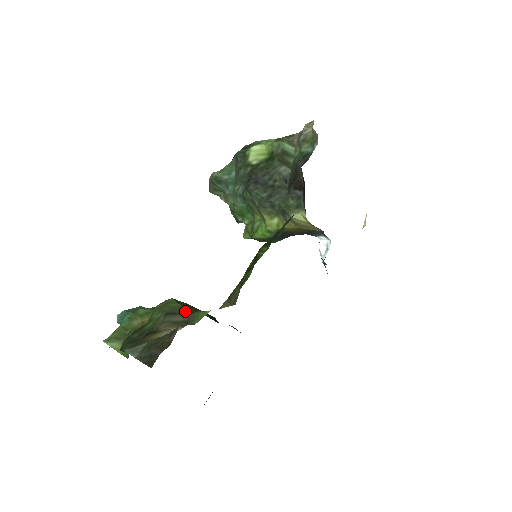
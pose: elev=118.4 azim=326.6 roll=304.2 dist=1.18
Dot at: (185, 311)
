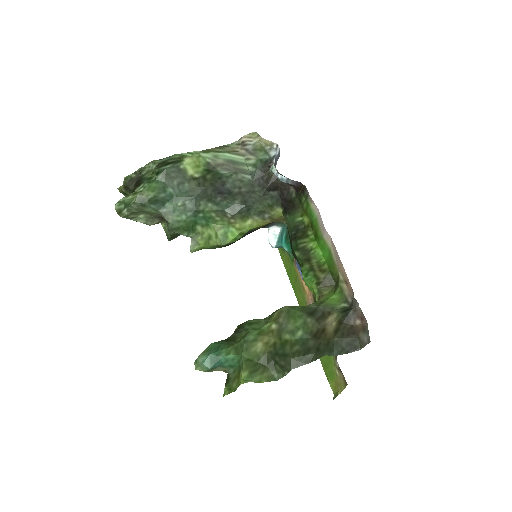
Dot at: (313, 307)
